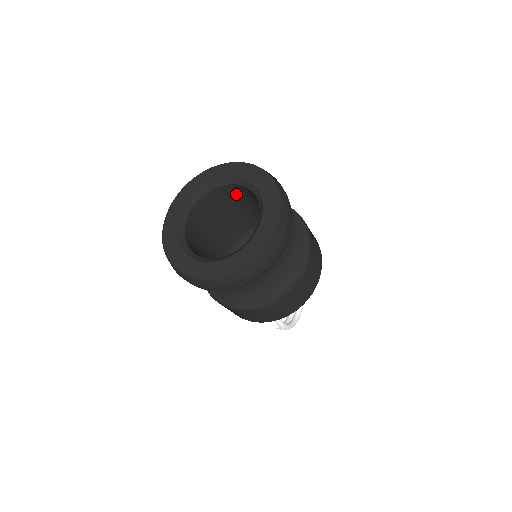
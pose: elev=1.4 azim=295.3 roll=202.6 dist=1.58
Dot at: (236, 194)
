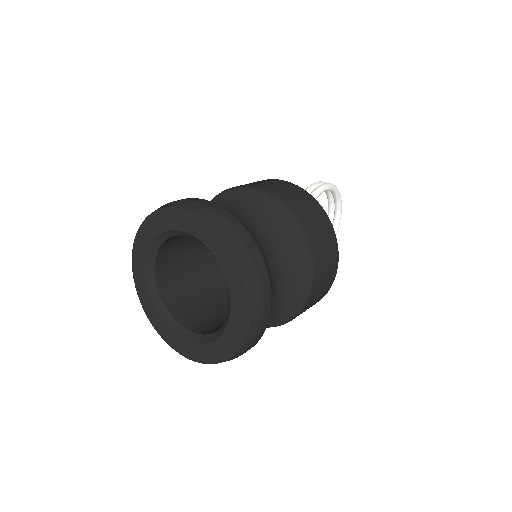
Dot at: occluded
